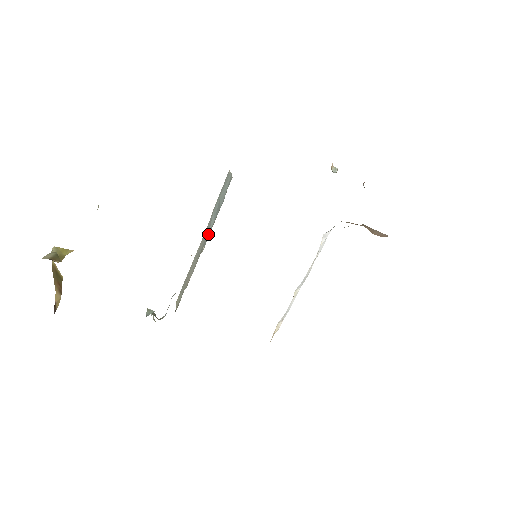
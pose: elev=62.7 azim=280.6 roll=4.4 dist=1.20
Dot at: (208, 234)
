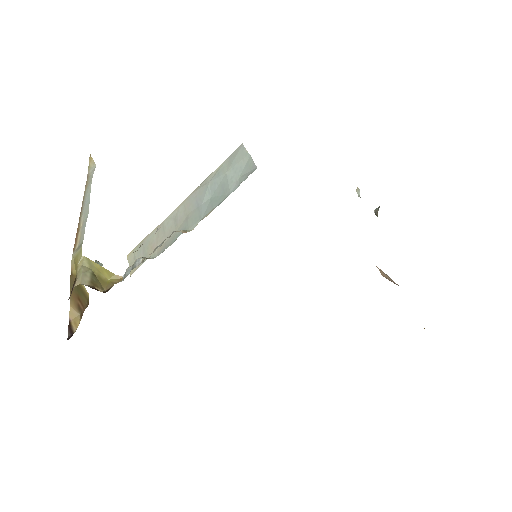
Dot at: (201, 210)
